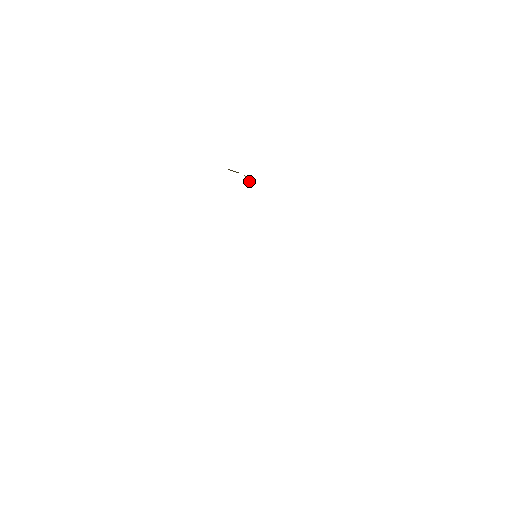
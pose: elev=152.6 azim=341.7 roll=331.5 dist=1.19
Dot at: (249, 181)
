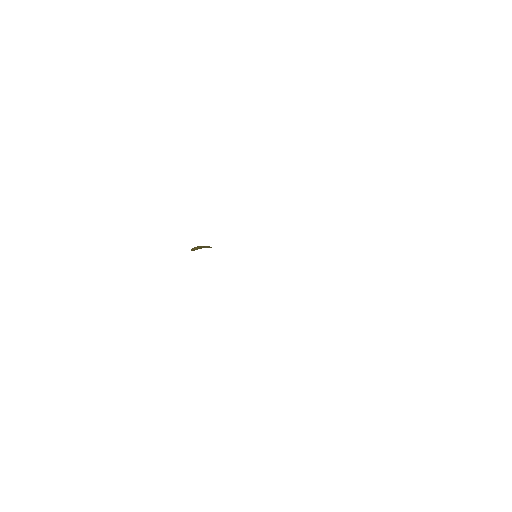
Dot at: (211, 247)
